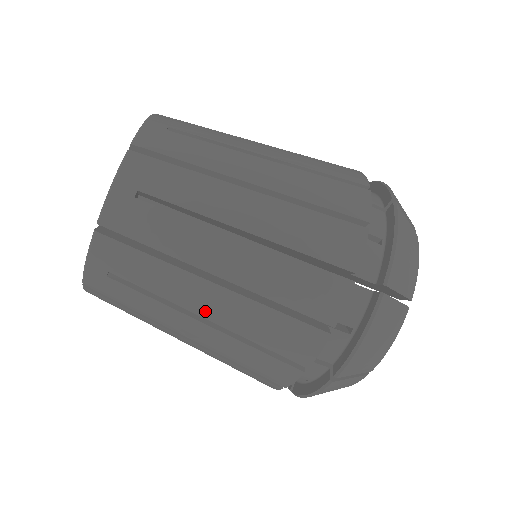
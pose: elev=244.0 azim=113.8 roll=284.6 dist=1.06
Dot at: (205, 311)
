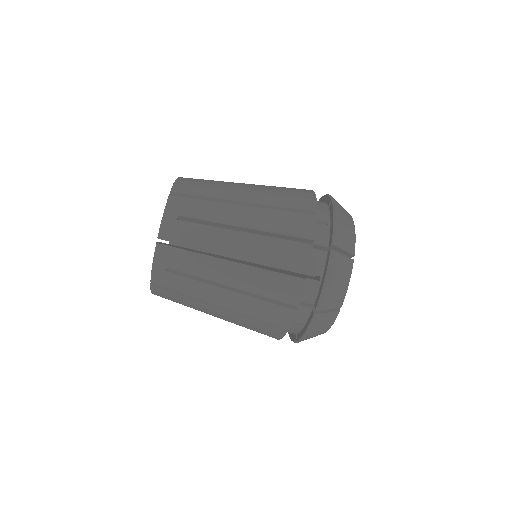
Dot at: (218, 316)
